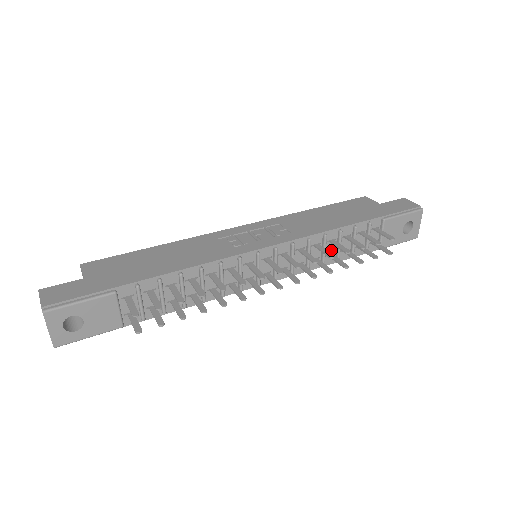
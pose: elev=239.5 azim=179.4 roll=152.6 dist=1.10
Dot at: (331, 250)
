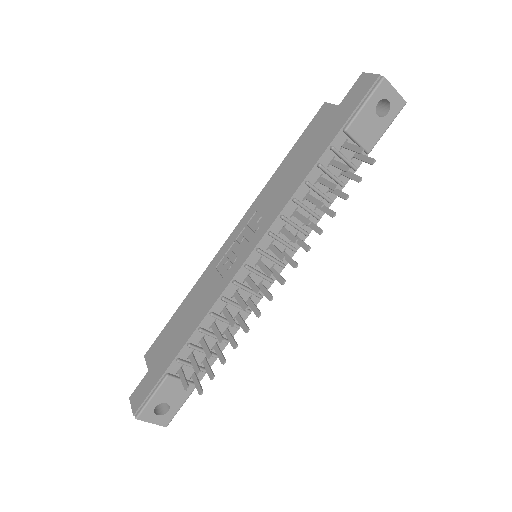
Dot at: occluded
